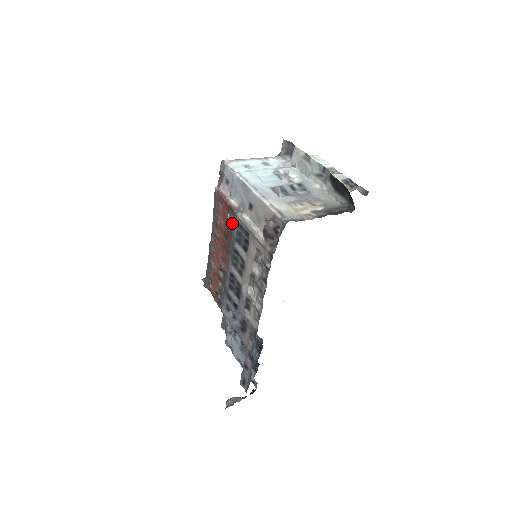
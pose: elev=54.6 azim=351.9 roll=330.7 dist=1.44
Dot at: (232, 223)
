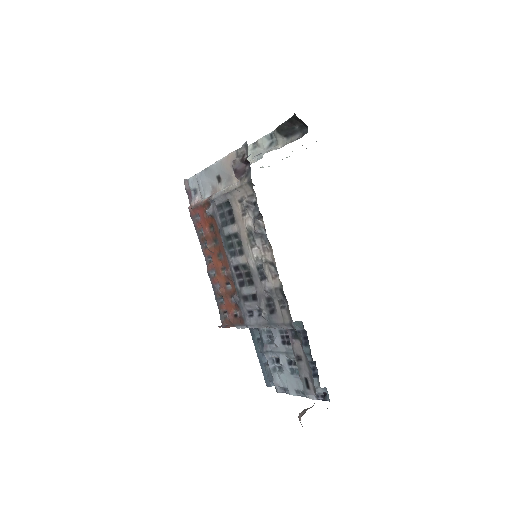
Dot at: (212, 214)
